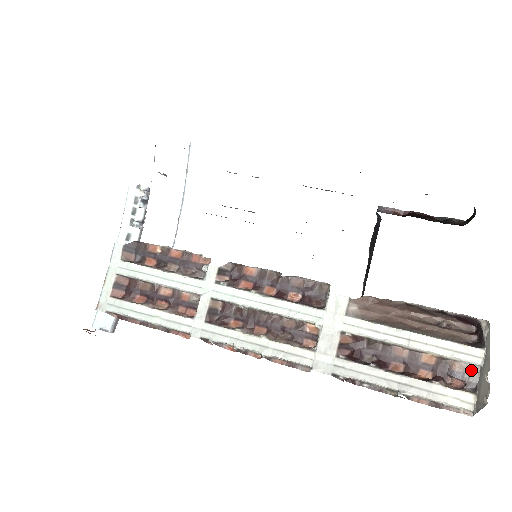
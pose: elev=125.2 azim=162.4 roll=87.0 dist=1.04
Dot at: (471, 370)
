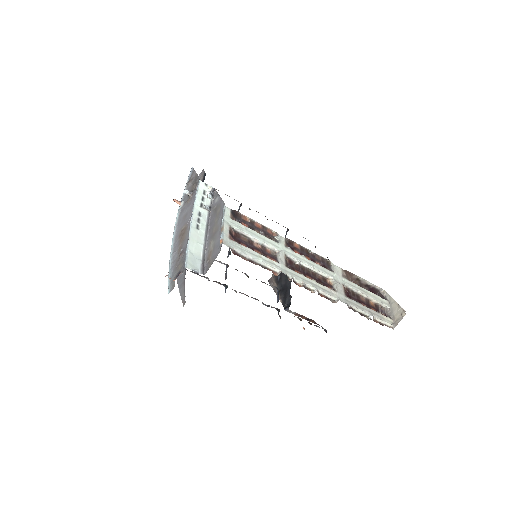
Dot at: (386, 310)
